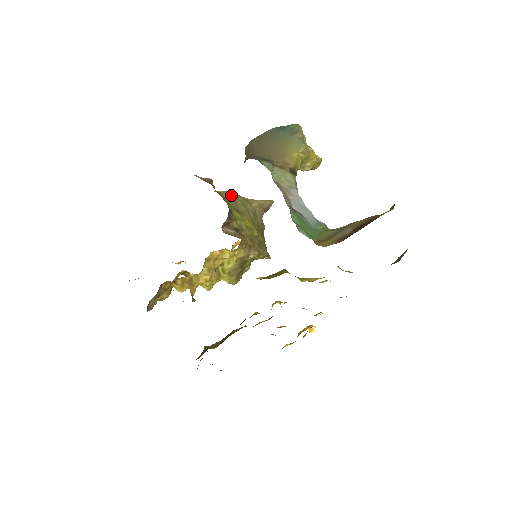
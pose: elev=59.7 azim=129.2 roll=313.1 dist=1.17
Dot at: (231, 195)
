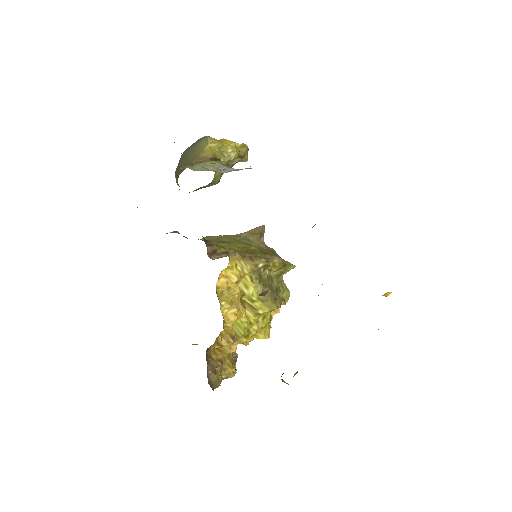
Dot at: (211, 237)
